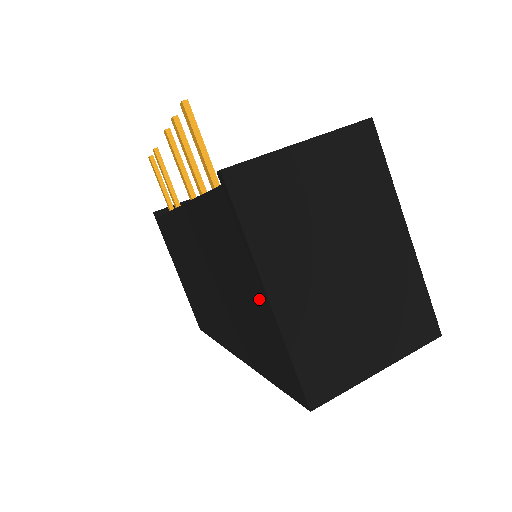
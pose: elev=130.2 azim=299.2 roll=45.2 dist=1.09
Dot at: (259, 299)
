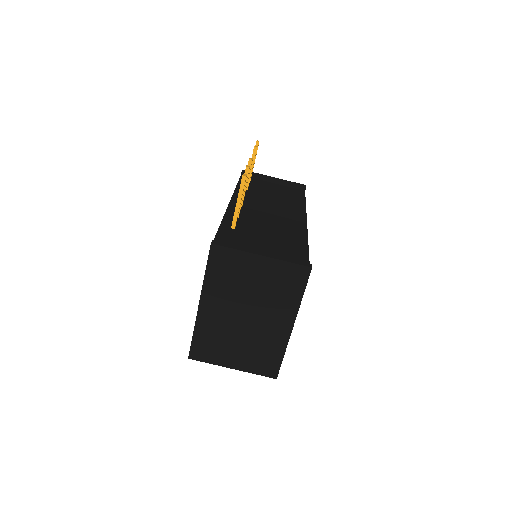
Dot at: occluded
